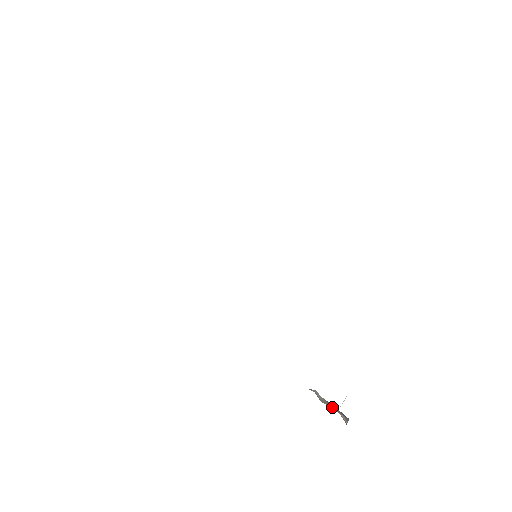
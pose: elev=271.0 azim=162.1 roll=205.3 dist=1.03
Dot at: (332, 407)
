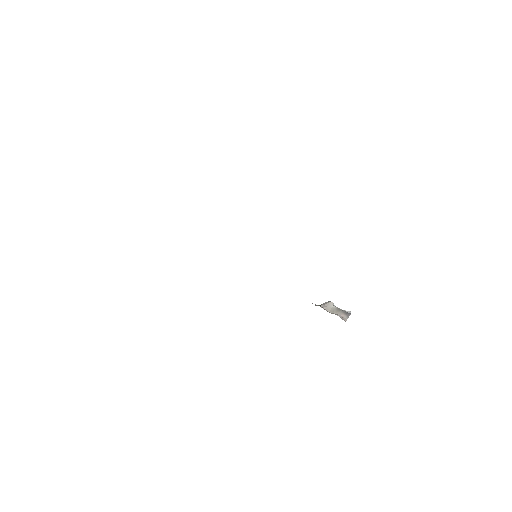
Dot at: (336, 313)
